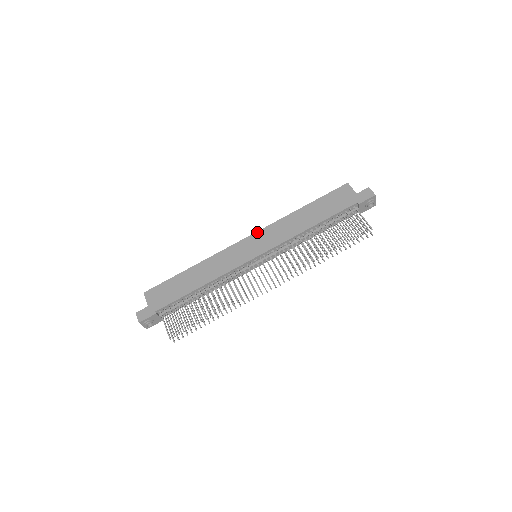
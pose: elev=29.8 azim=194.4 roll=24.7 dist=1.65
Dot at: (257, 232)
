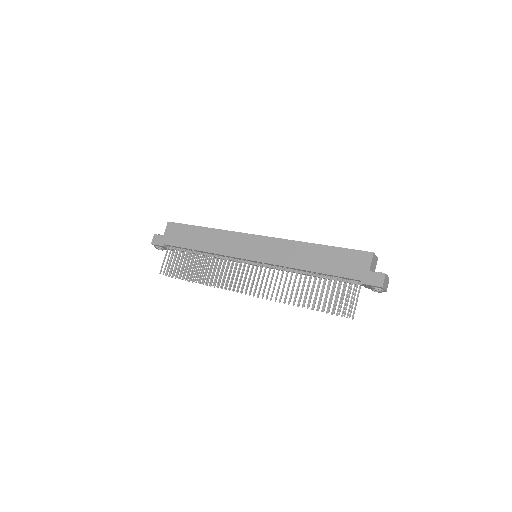
Dot at: (268, 237)
